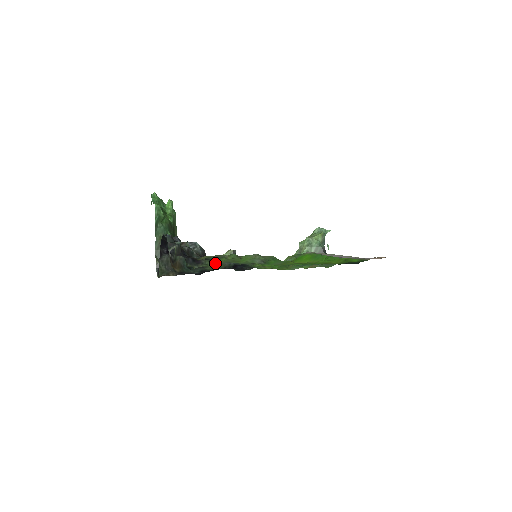
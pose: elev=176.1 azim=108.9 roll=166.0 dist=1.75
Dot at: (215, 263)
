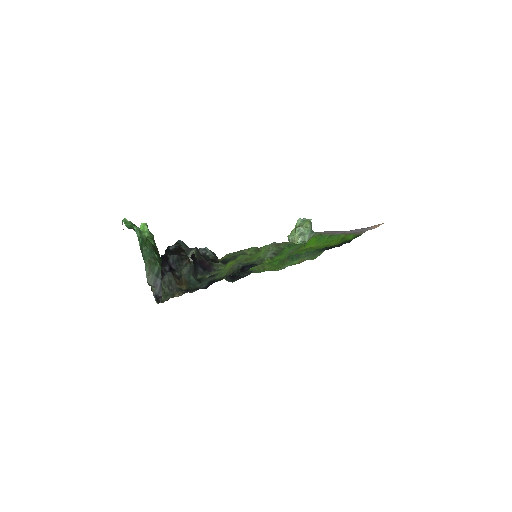
Dot at: (227, 267)
